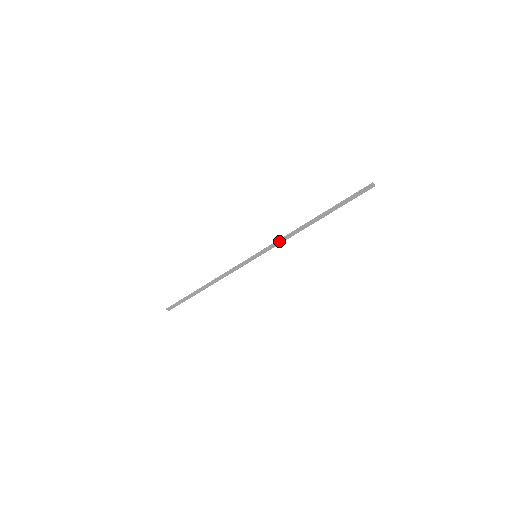
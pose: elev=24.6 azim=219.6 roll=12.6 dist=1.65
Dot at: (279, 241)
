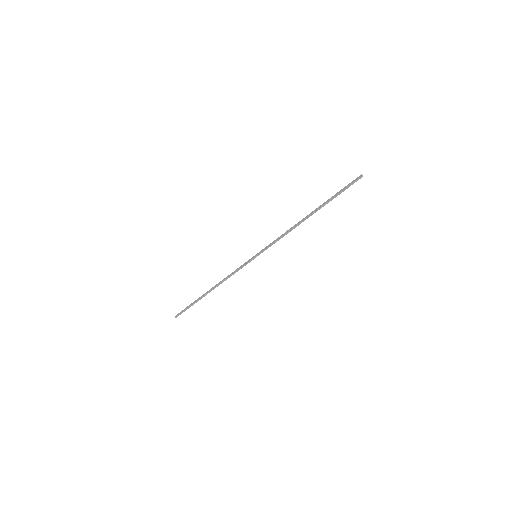
Dot at: (278, 240)
